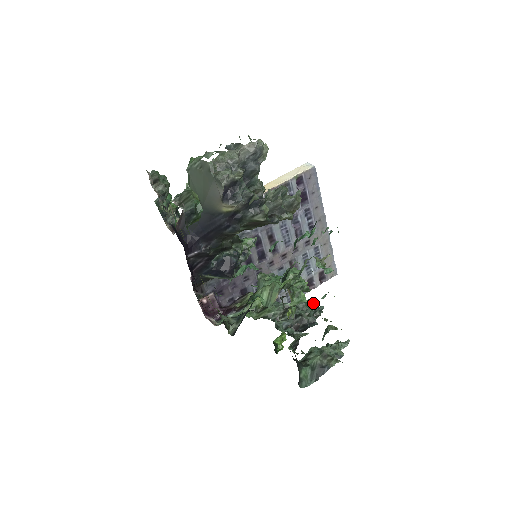
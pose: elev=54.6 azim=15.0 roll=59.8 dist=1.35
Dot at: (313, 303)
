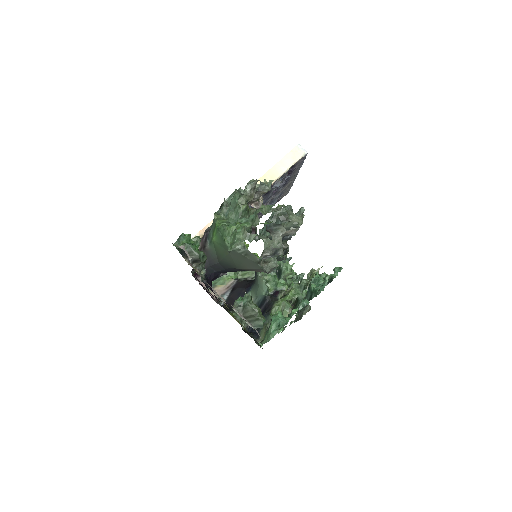
Dot at: occluded
